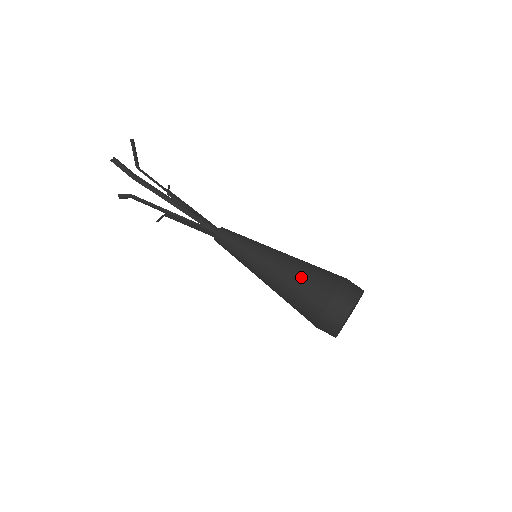
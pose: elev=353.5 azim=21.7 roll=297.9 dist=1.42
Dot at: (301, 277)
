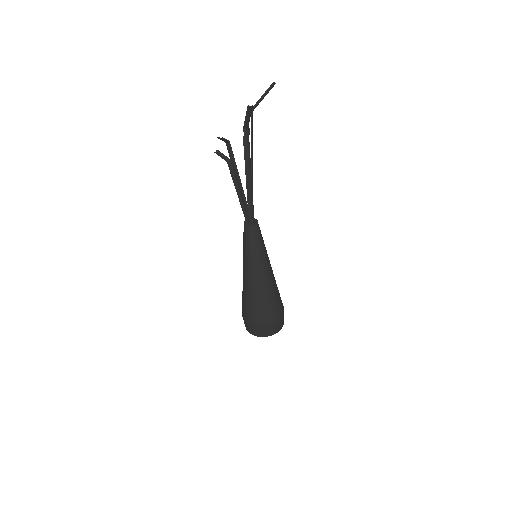
Dot at: (269, 301)
